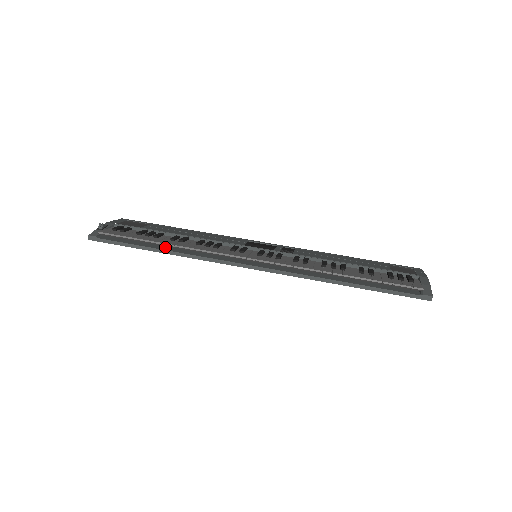
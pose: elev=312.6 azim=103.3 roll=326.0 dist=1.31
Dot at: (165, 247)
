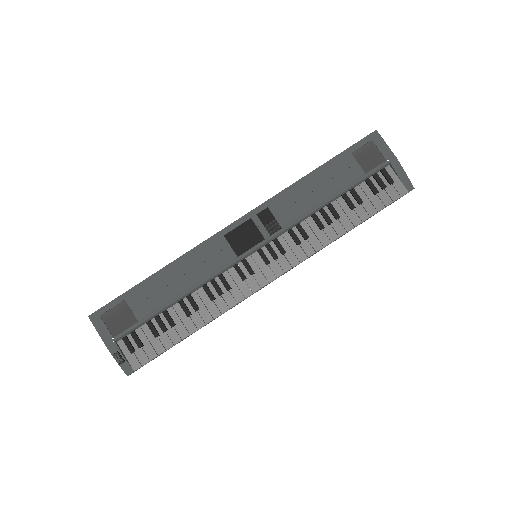
Dot at: (191, 324)
